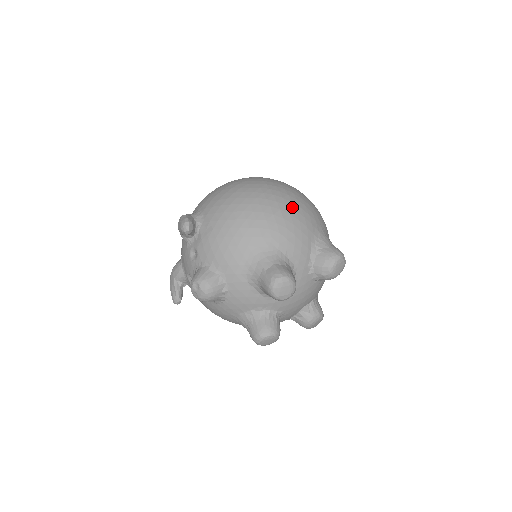
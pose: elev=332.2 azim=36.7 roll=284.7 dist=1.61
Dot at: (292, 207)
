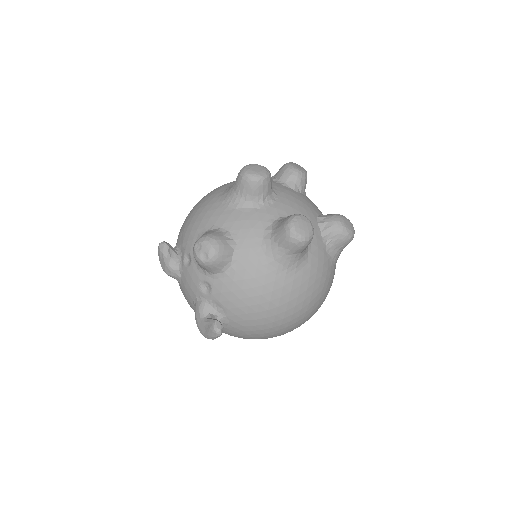
Dot at: occluded
